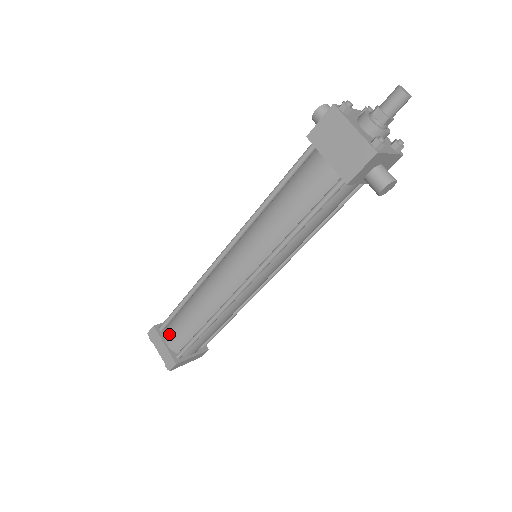
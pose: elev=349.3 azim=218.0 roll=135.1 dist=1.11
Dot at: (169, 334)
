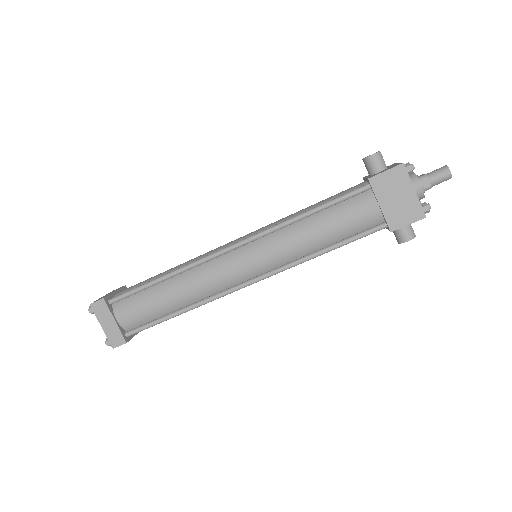
Dot at: (124, 310)
